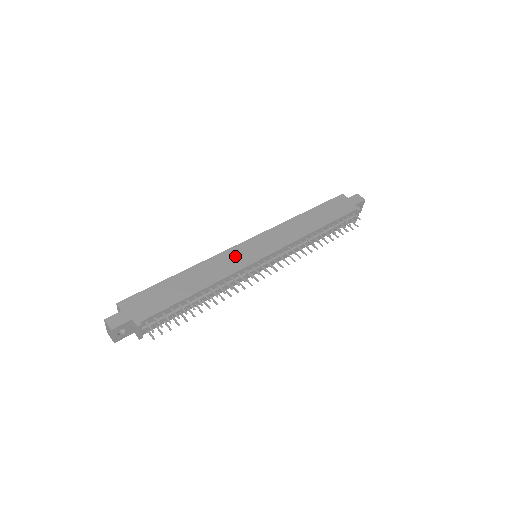
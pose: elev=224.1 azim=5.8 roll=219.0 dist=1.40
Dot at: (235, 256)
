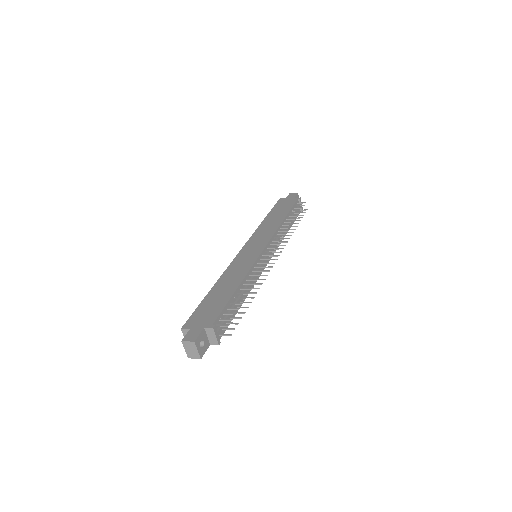
Dot at: (242, 259)
